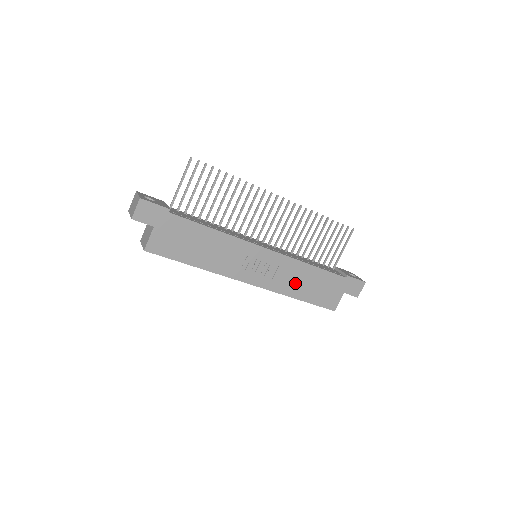
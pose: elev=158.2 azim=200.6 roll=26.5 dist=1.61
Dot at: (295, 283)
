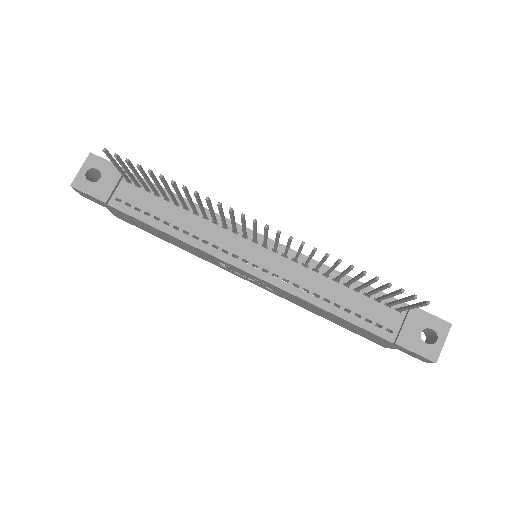
Dot at: (308, 307)
